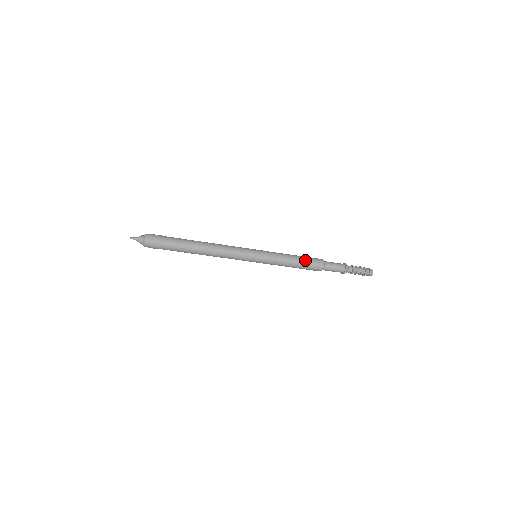
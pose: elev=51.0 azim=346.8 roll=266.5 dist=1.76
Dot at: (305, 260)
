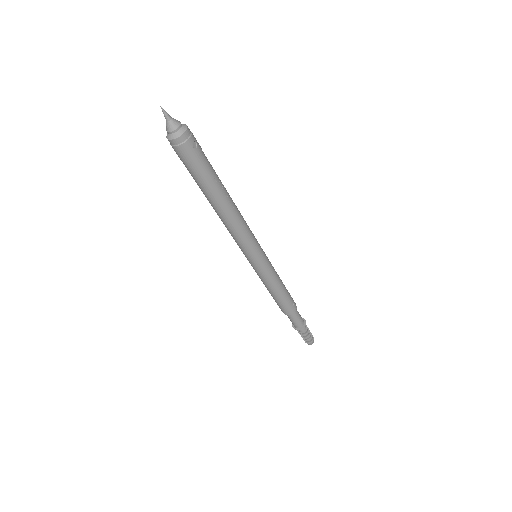
Dot at: (286, 298)
